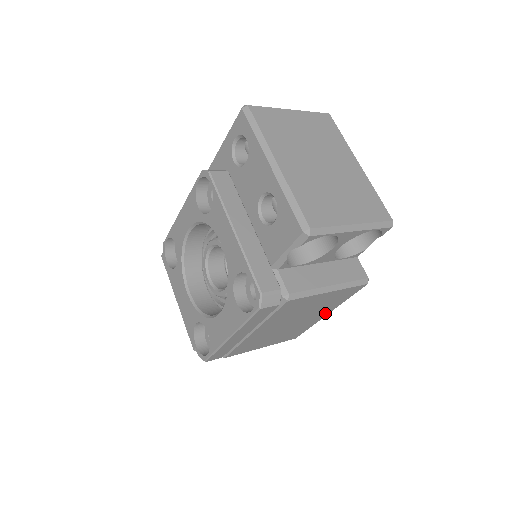
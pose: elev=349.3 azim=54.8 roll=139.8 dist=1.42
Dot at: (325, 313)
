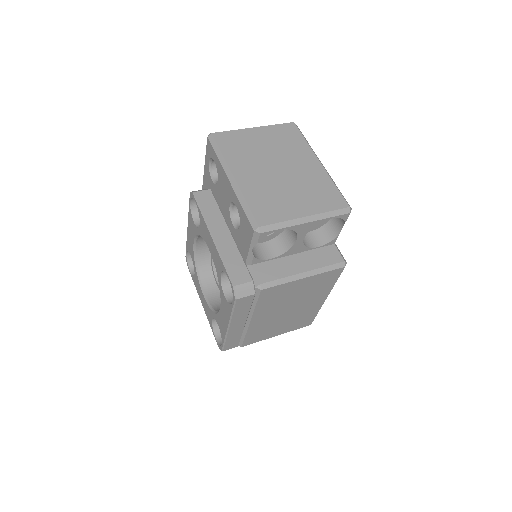
Dot at: (322, 298)
